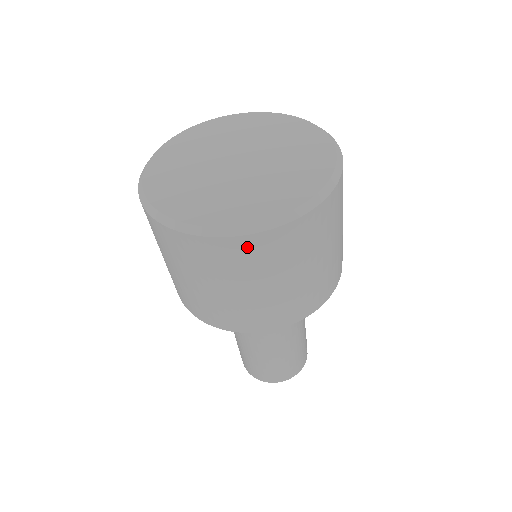
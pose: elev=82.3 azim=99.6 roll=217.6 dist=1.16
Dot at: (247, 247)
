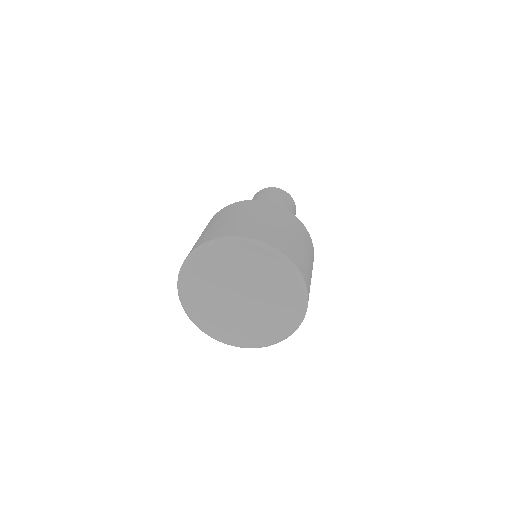
Dot at: occluded
